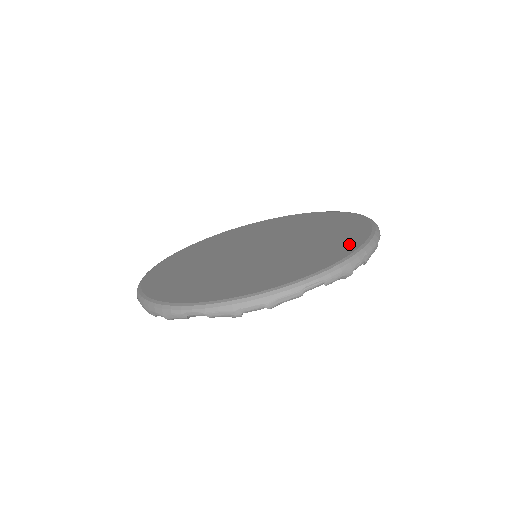
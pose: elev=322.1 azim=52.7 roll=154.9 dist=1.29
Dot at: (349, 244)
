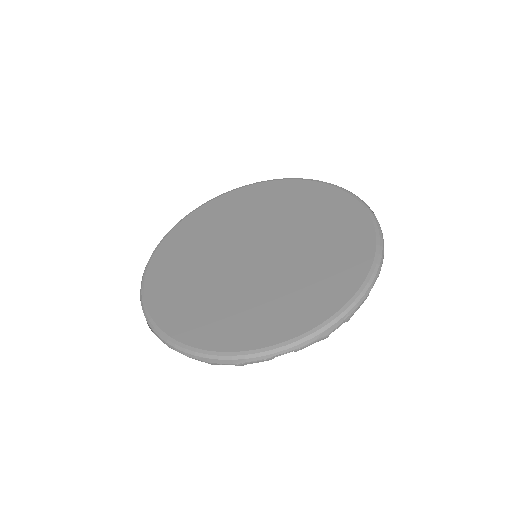
Dot at: (337, 294)
